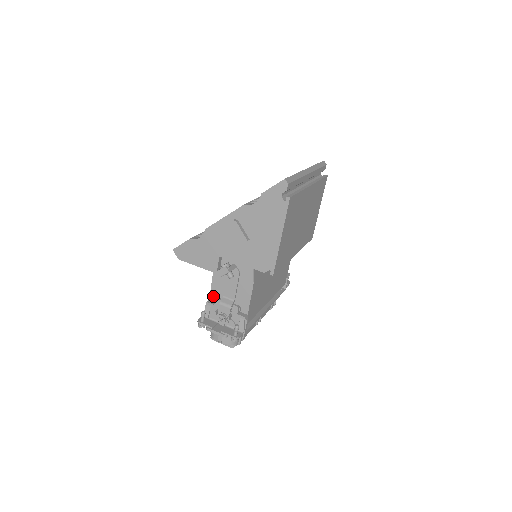
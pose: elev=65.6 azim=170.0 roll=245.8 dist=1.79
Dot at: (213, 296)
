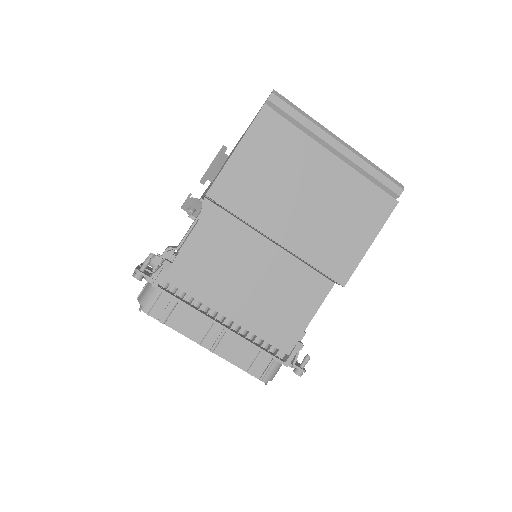
Dot at: occluded
